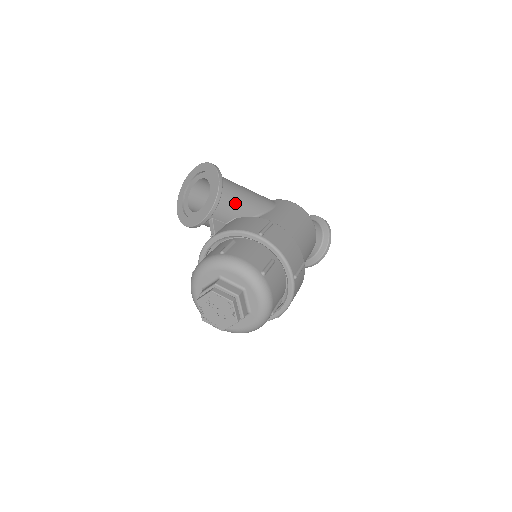
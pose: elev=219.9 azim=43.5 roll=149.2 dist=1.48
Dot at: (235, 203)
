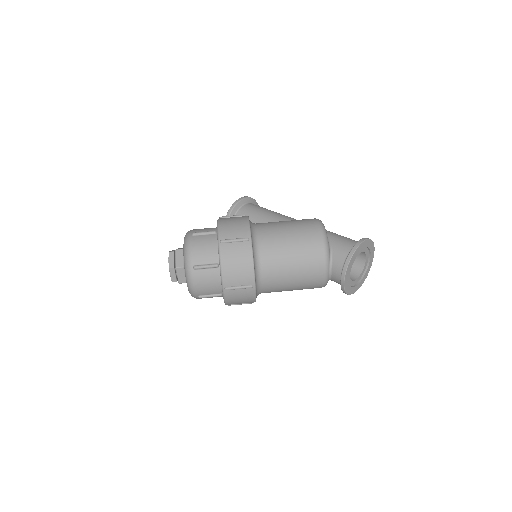
Dot at: (249, 217)
